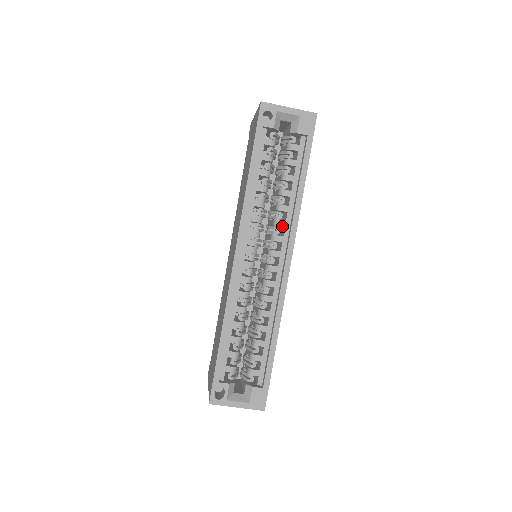
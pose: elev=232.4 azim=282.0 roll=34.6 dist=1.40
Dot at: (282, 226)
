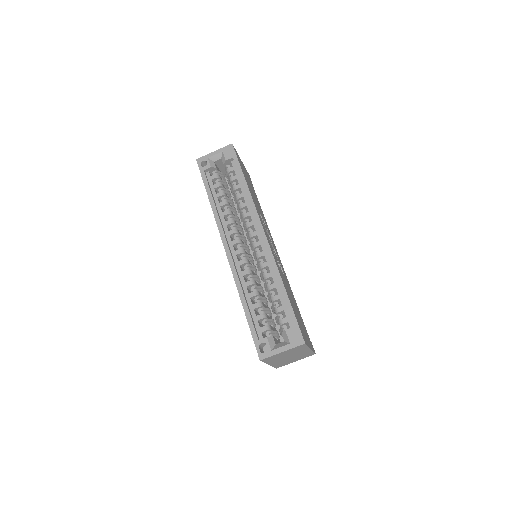
Dot at: (248, 216)
